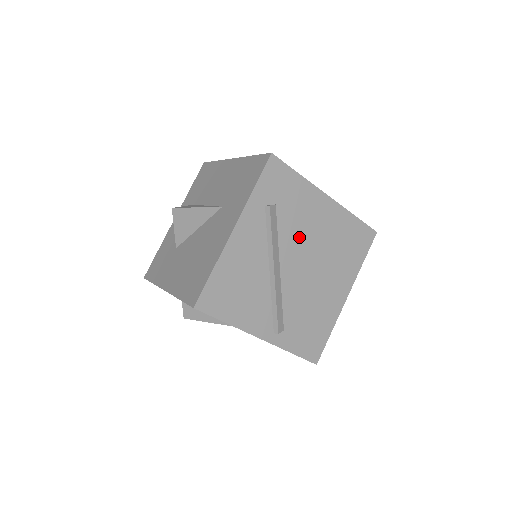
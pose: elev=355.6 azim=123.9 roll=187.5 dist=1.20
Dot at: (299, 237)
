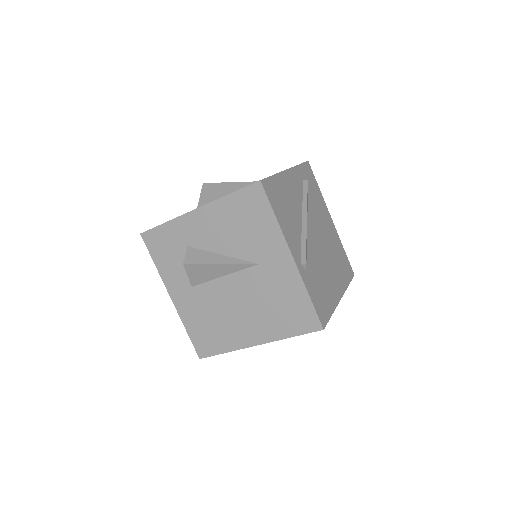
Dot at: (317, 221)
